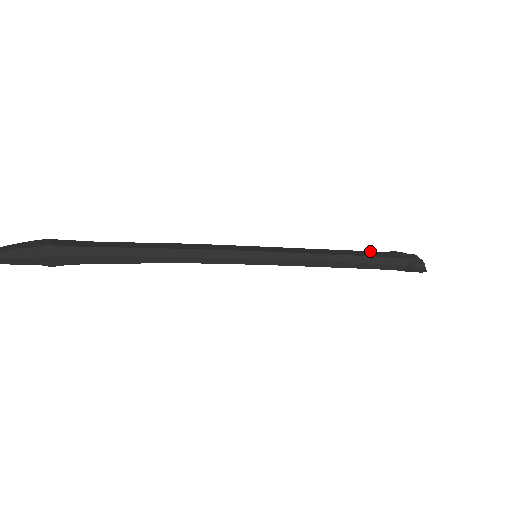
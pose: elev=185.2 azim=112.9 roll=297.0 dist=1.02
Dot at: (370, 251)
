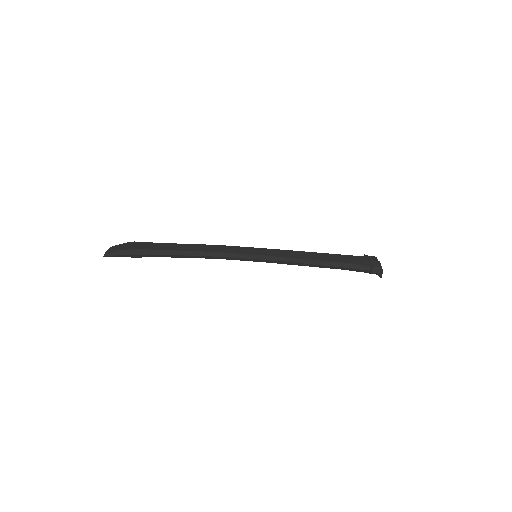
Dot at: (346, 255)
